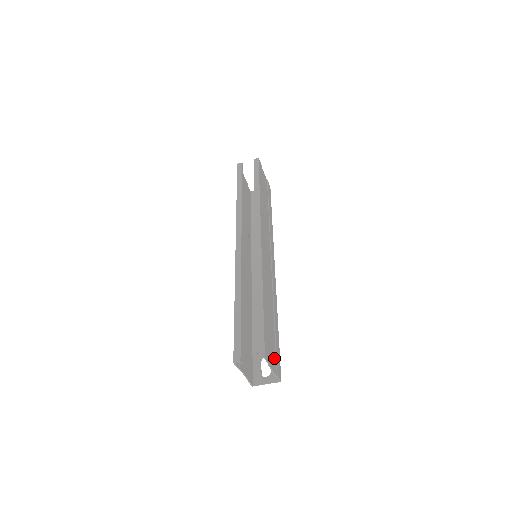
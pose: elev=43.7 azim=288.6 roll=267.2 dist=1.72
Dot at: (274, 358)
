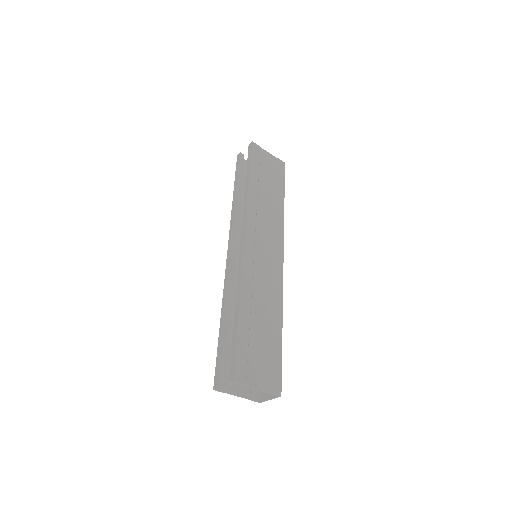
Dot at: (265, 373)
